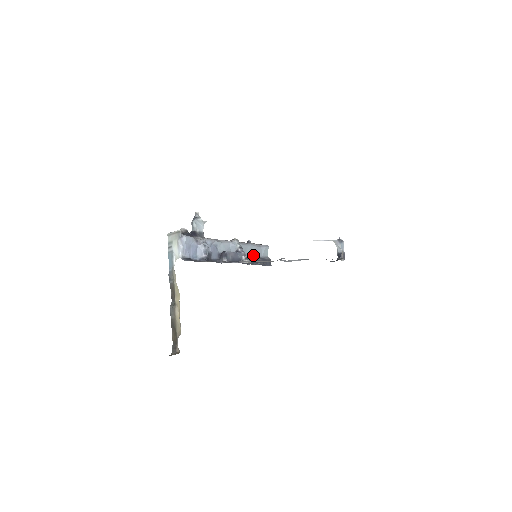
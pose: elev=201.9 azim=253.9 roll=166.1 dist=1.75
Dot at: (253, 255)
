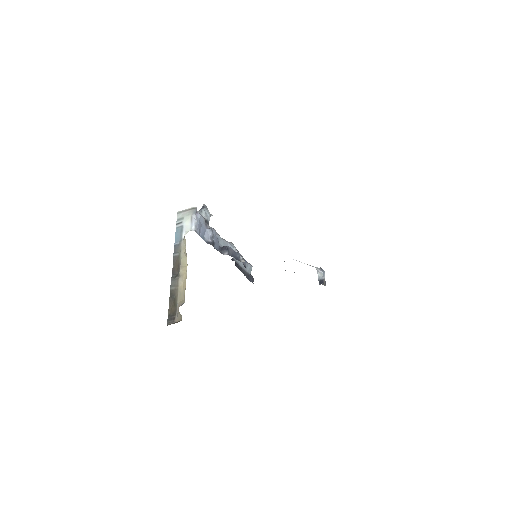
Dot at: (246, 262)
